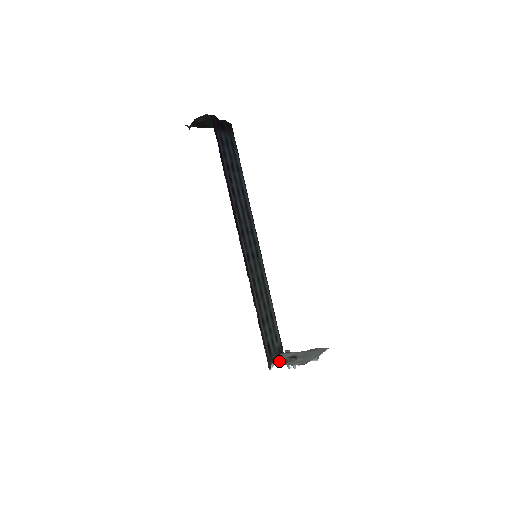
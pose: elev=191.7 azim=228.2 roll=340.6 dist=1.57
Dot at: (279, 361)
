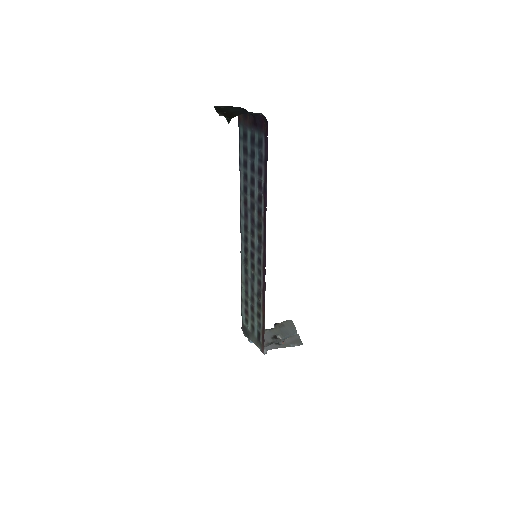
Dot at: (272, 345)
